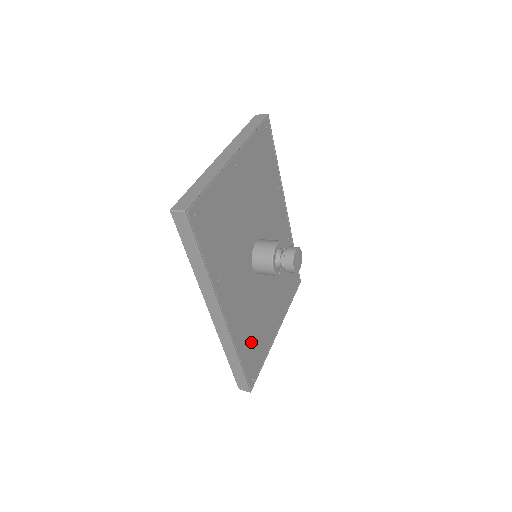
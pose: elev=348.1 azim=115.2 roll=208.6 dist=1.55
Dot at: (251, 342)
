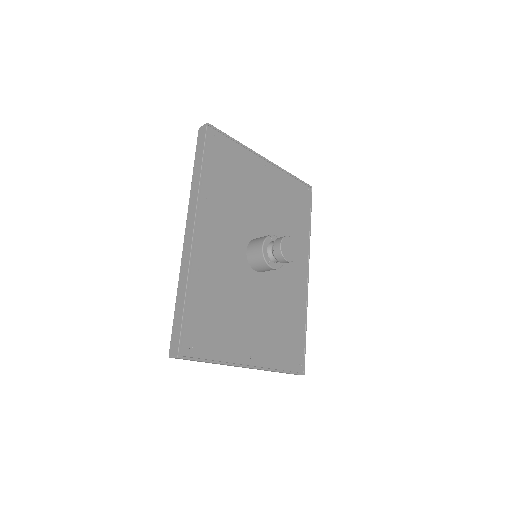
Dot at: (209, 308)
